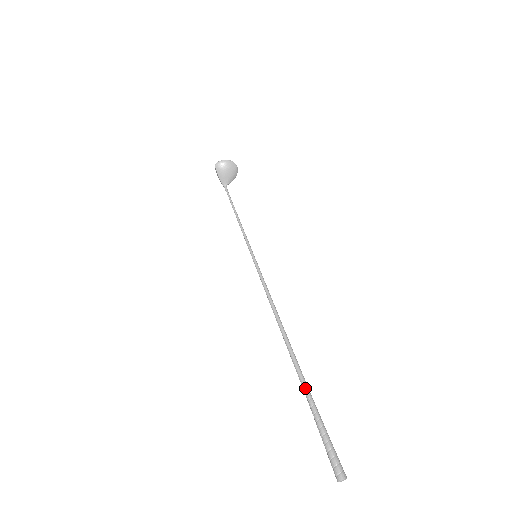
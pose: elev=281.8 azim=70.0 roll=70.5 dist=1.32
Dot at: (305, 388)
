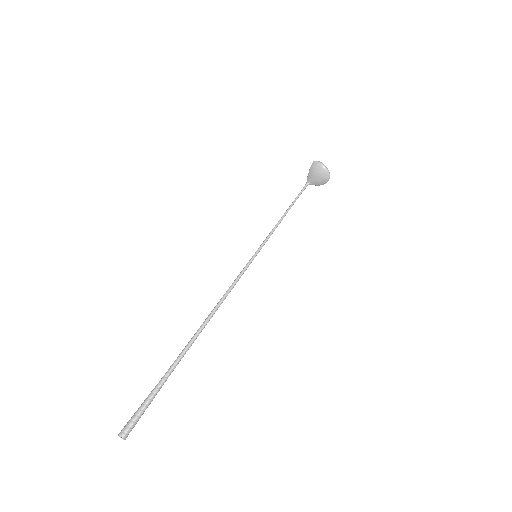
Dot at: (171, 368)
